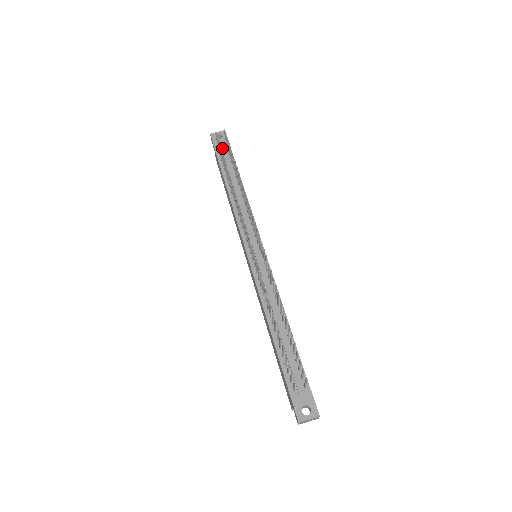
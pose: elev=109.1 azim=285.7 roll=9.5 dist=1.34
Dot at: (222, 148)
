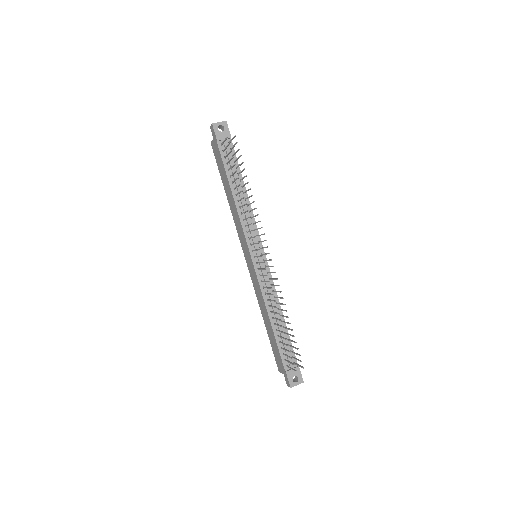
Dot at: (225, 143)
